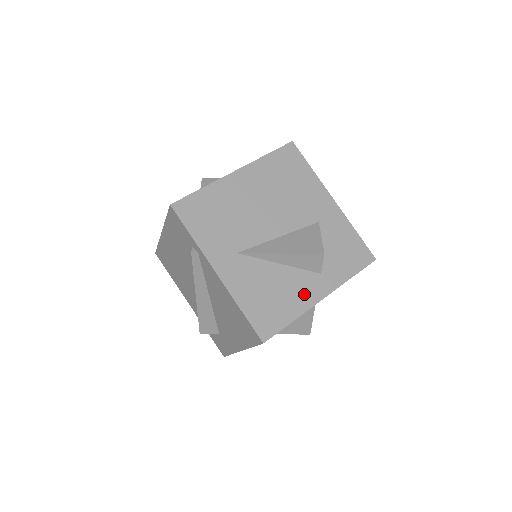
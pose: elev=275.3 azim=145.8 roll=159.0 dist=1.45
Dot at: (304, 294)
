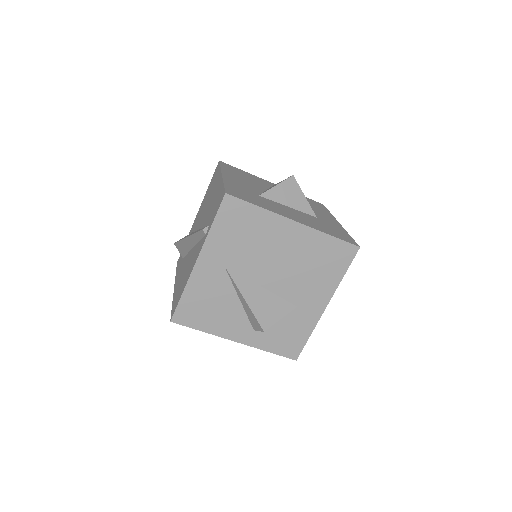
Dot at: (229, 328)
